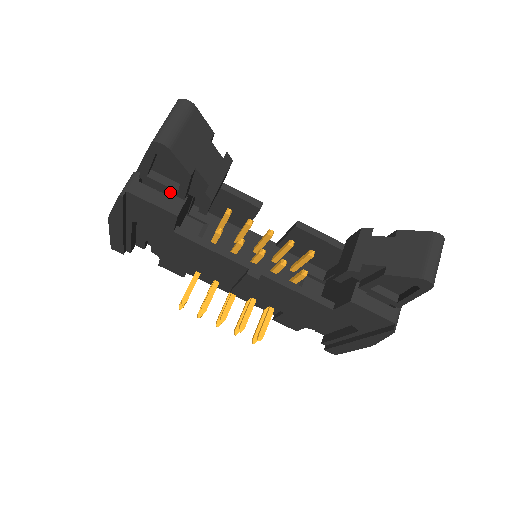
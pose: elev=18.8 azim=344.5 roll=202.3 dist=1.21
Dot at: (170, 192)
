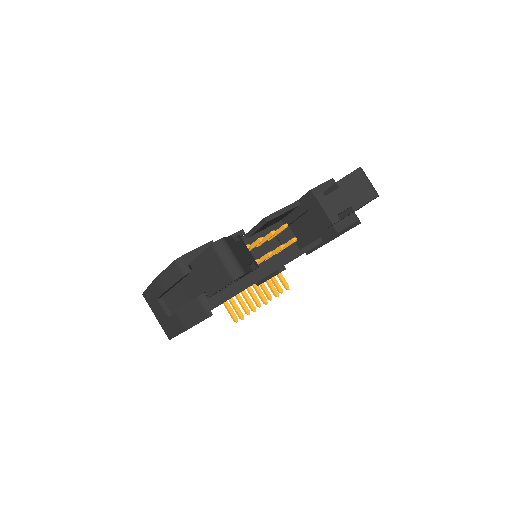
Dot at: (229, 285)
